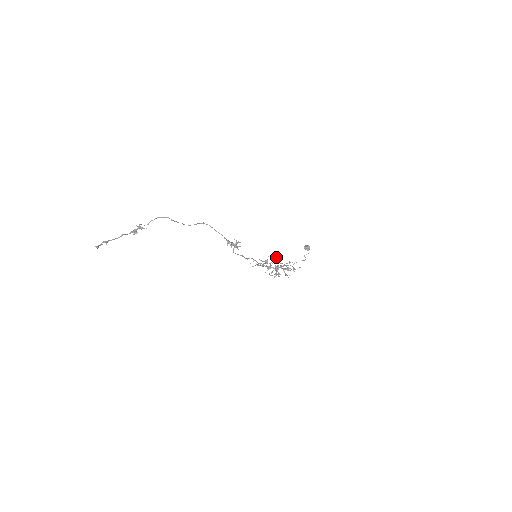
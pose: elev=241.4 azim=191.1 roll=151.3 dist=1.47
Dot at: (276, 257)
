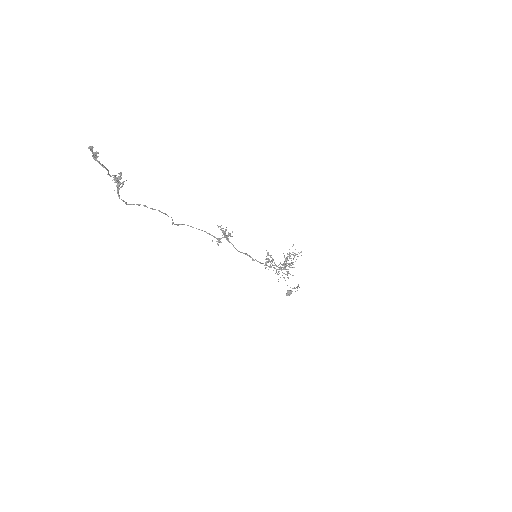
Dot at: occluded
